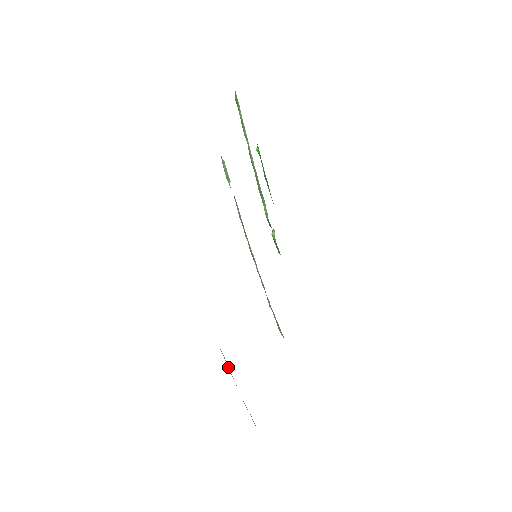
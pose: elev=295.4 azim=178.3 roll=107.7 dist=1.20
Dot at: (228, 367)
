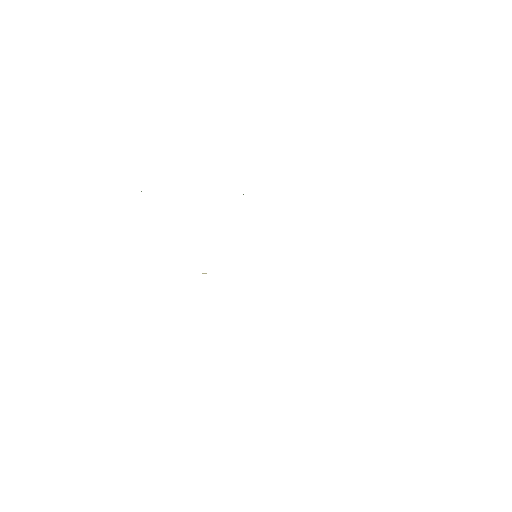
Dot at: occluded
